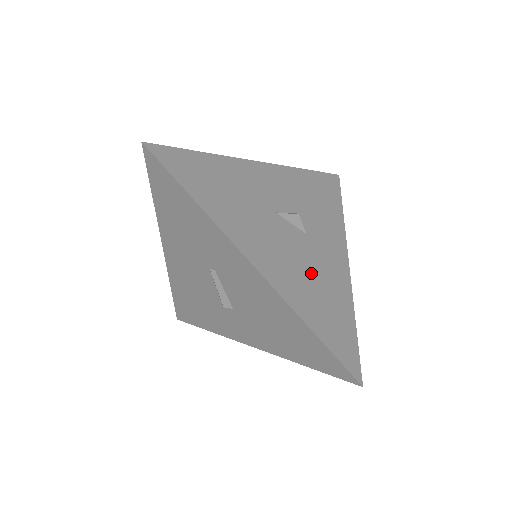
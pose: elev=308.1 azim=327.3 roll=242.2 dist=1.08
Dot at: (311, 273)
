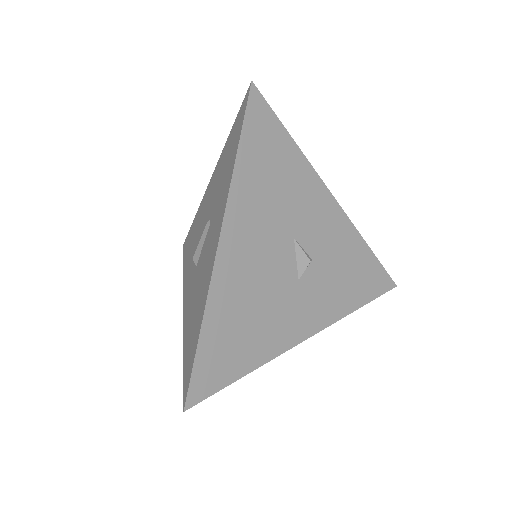
Dot at: (261, 303)
